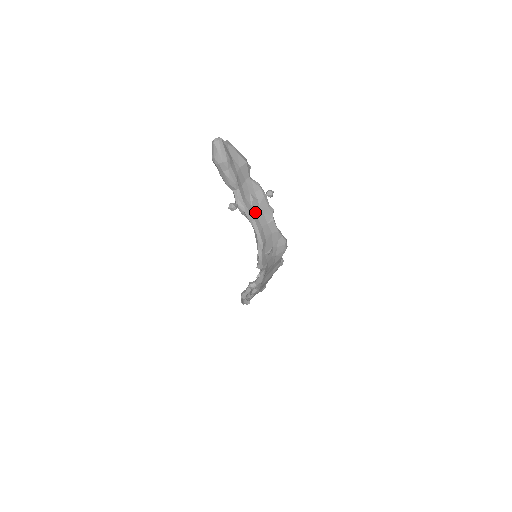
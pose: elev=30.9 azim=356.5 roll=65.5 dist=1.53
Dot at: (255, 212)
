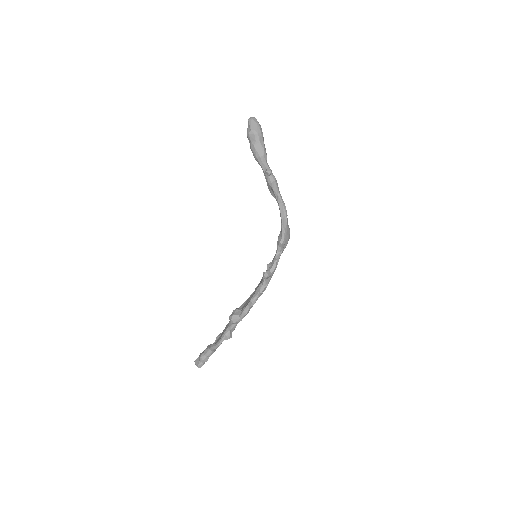
Dot at: occluded
